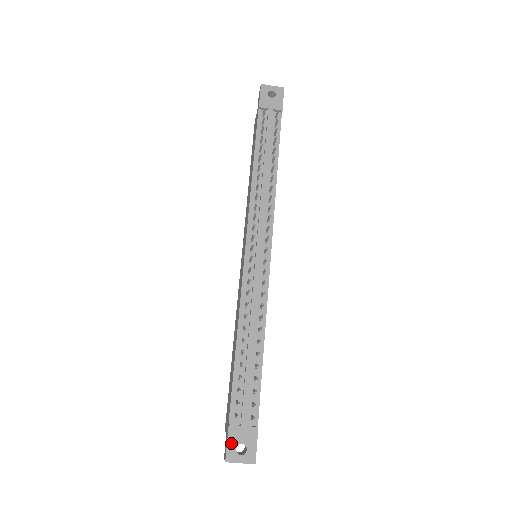
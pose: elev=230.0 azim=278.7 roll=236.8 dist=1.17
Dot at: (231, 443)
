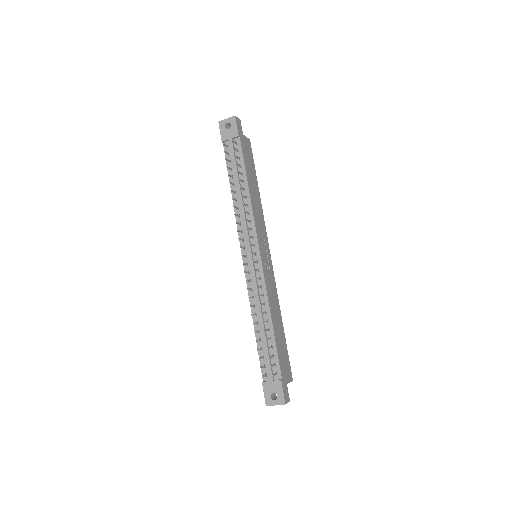
Dot at: (266, 393)
